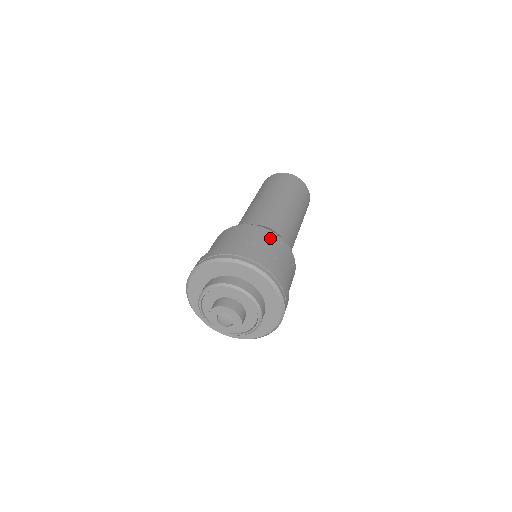
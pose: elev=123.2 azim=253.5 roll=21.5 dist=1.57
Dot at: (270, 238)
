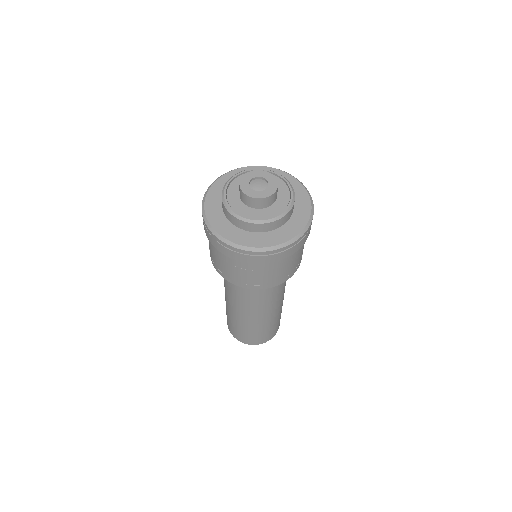
Dot at: occluded
